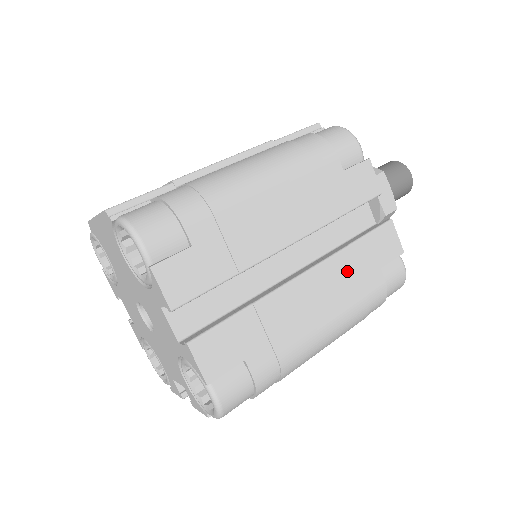
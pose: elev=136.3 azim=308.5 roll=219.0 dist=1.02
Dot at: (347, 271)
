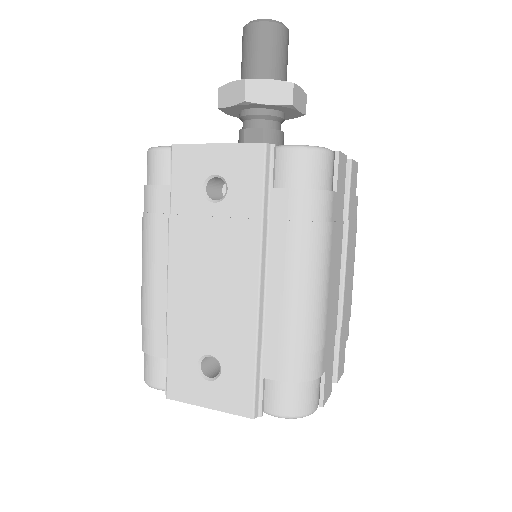
Dot at: (351, 232)
